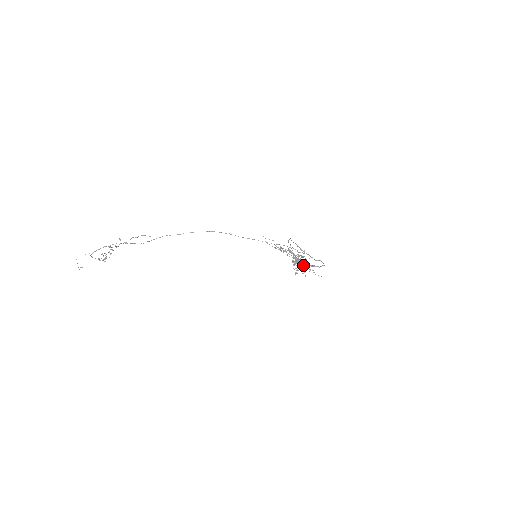
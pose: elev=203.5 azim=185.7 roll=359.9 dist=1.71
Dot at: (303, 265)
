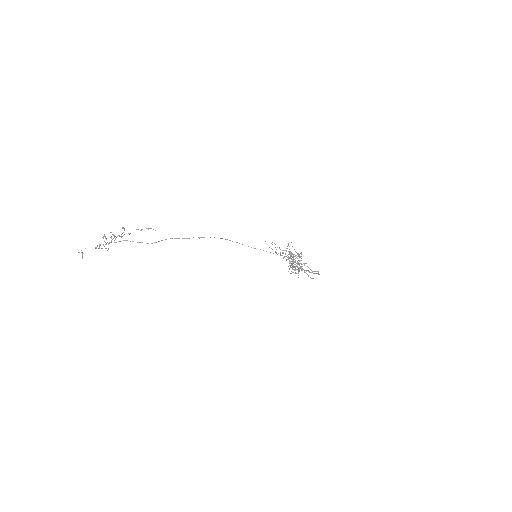
Dot at: occluded
